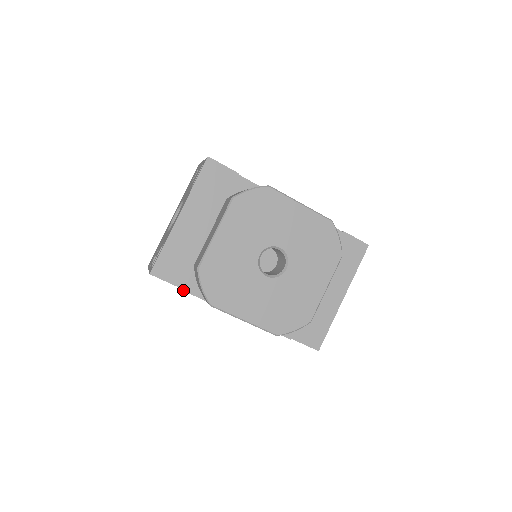
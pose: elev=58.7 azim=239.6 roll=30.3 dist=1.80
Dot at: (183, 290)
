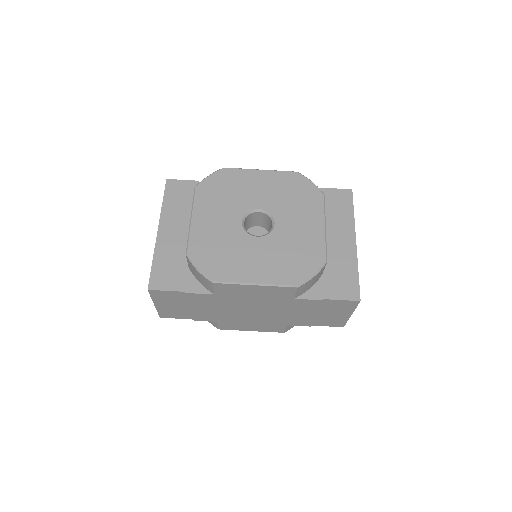
Dot at: (186, 292)
